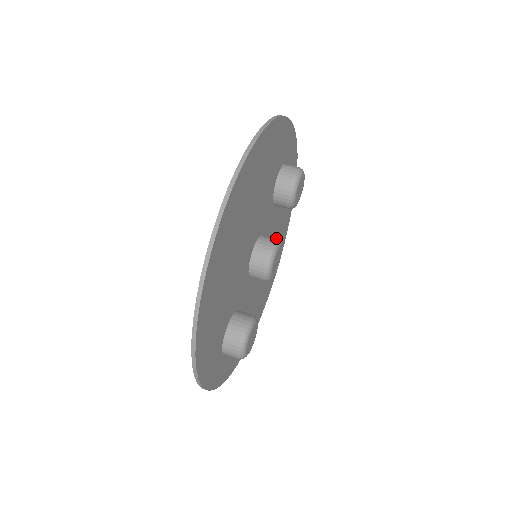
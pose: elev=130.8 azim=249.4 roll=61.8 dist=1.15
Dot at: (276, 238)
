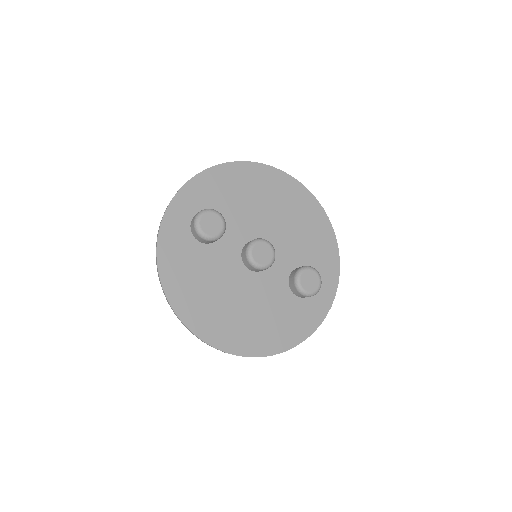
Dot at: (261, 313)
